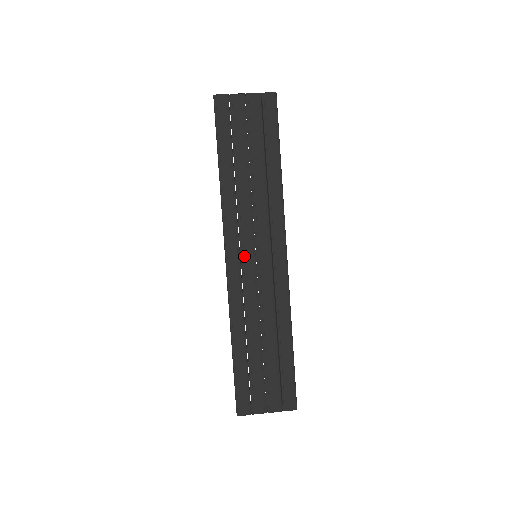
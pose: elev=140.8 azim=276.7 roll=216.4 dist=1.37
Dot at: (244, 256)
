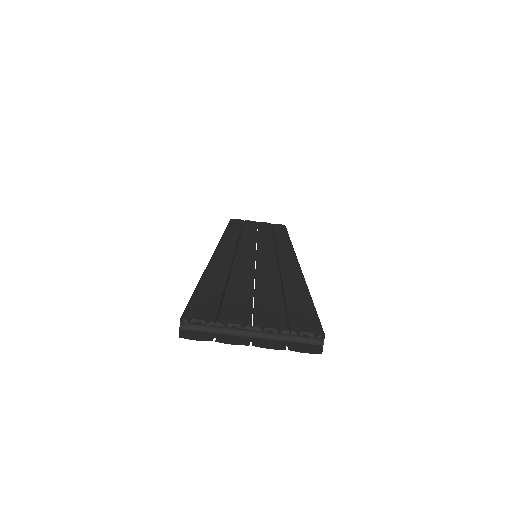
Dot at: occluded
